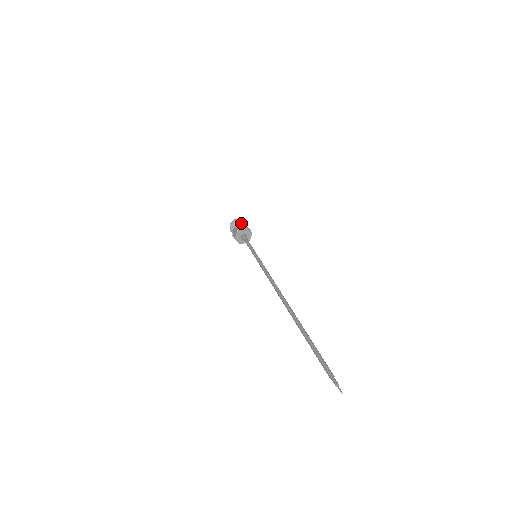
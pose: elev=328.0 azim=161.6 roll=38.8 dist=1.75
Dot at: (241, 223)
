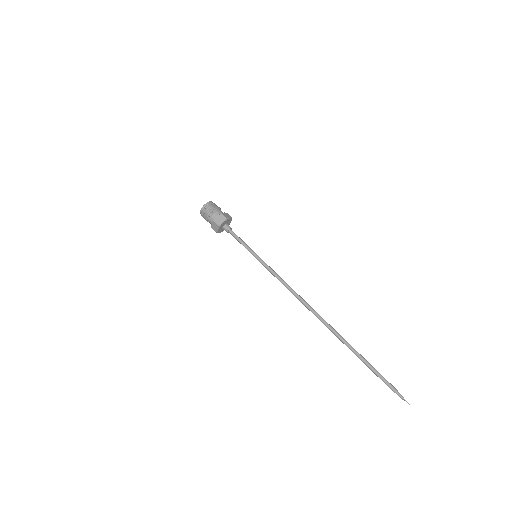
Dot at: (215, 211)
